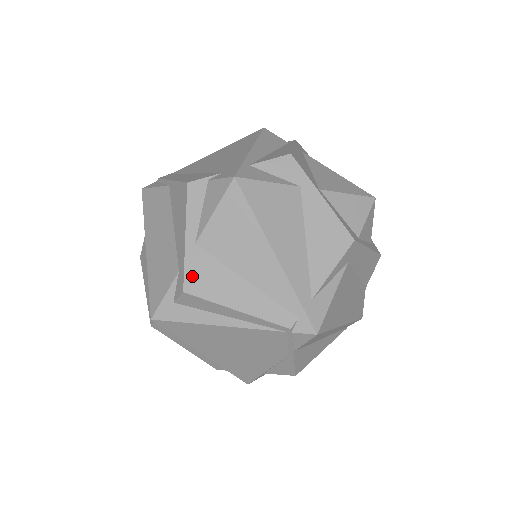
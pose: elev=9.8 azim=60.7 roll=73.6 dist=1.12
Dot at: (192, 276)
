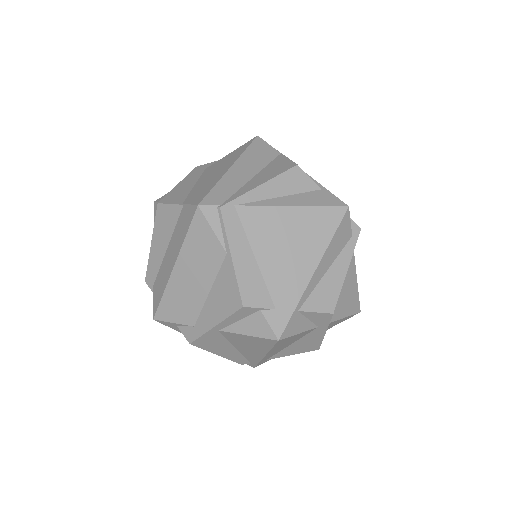
Dot at: (202, 340)
